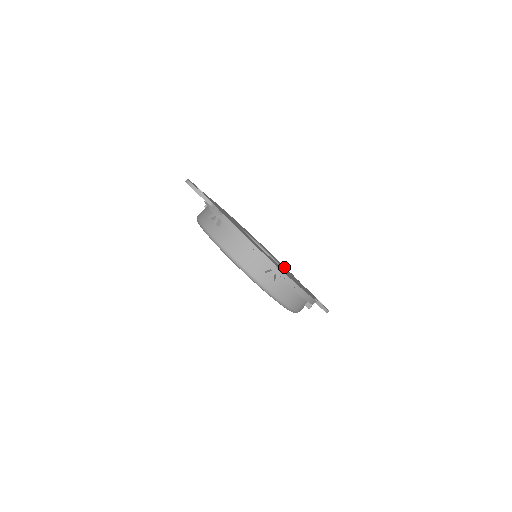
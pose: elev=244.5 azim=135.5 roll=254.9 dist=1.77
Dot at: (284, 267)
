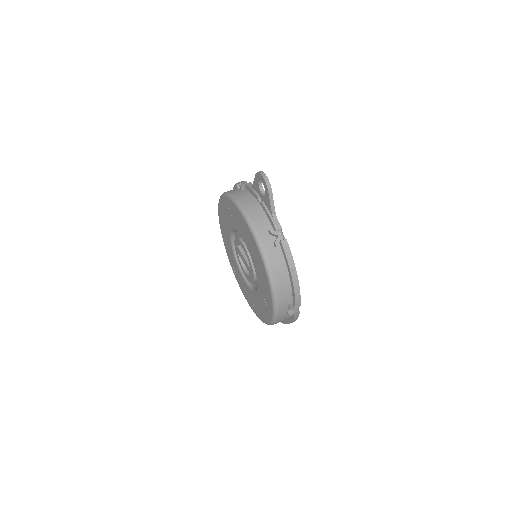
Dot at: occluded
